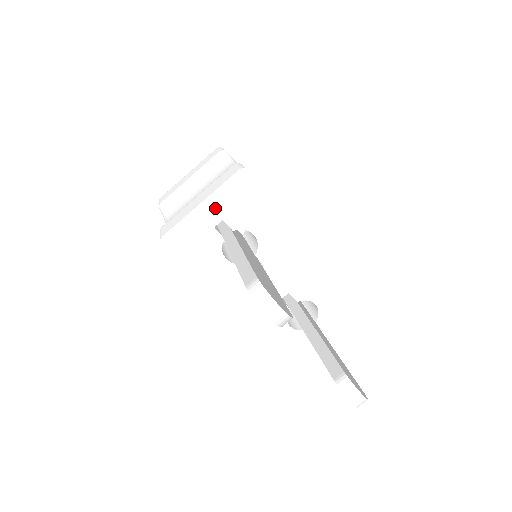
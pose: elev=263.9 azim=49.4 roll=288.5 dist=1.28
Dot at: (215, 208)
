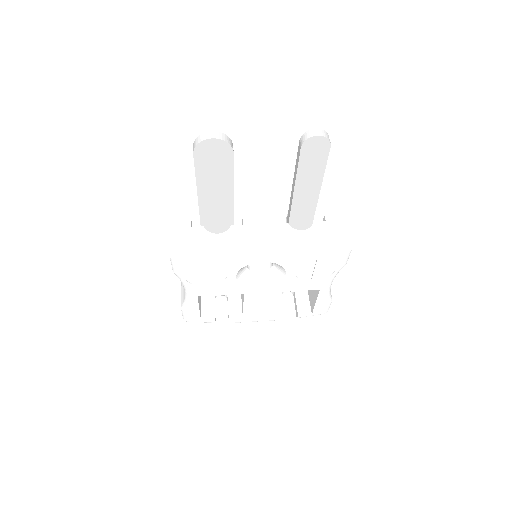
Dot at: (180, 219)
